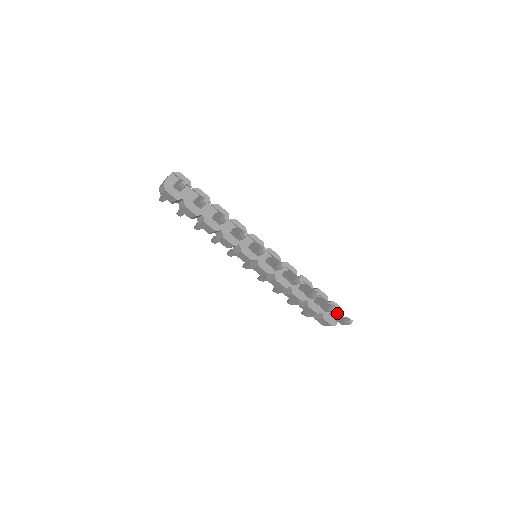
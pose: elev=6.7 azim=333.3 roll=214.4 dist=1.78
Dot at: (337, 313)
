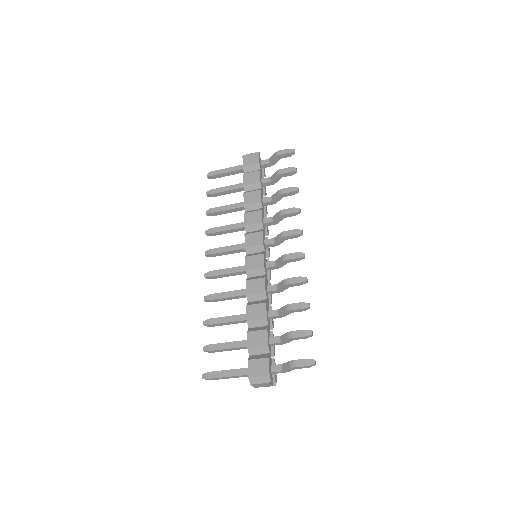
Dot at: occluded
